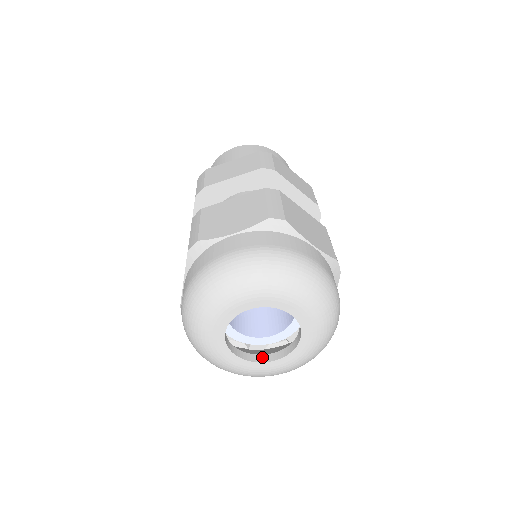
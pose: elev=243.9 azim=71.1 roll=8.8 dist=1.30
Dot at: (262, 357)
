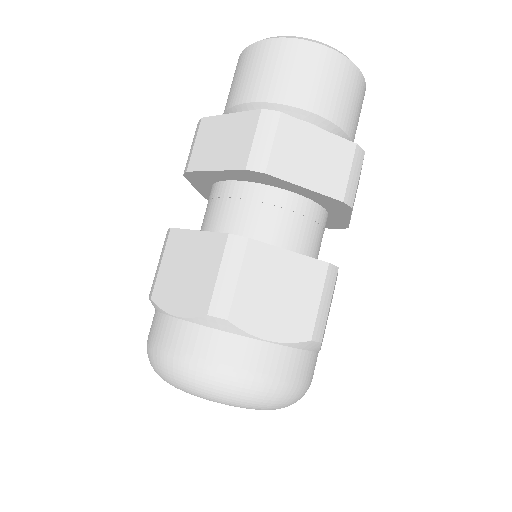
Dot at: occluded
